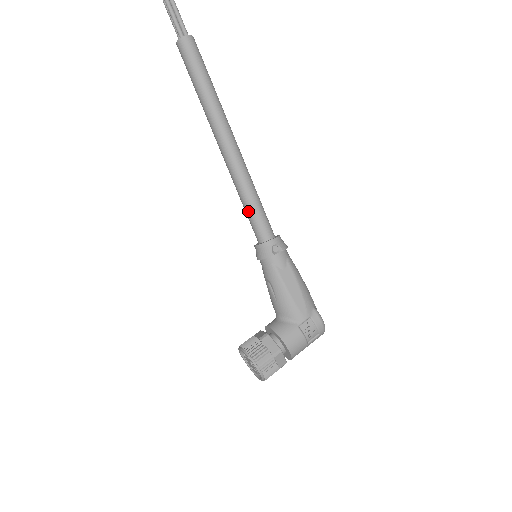
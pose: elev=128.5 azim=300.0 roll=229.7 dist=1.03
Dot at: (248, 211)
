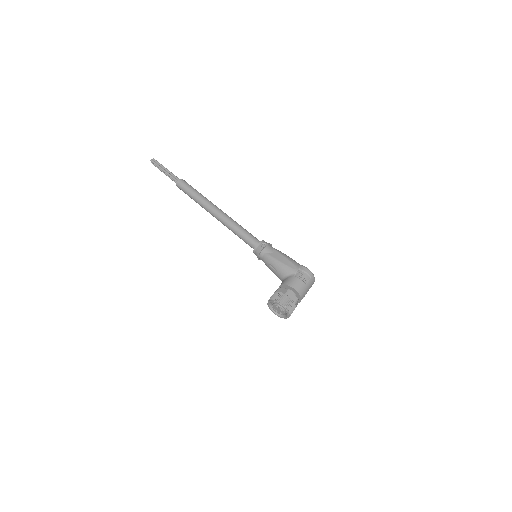
Dot at: (241, 237)
